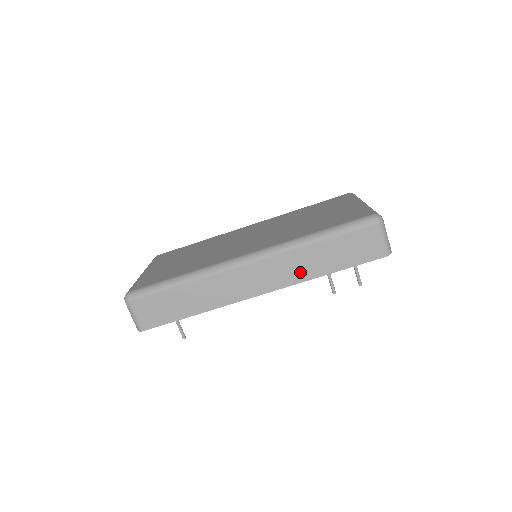
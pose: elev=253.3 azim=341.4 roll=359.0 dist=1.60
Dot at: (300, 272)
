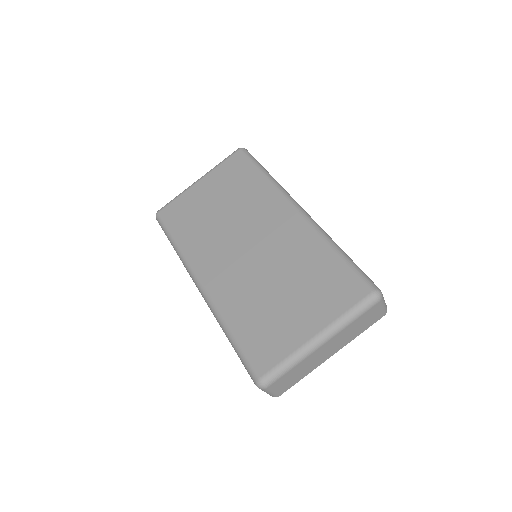
Dot at: occluded
